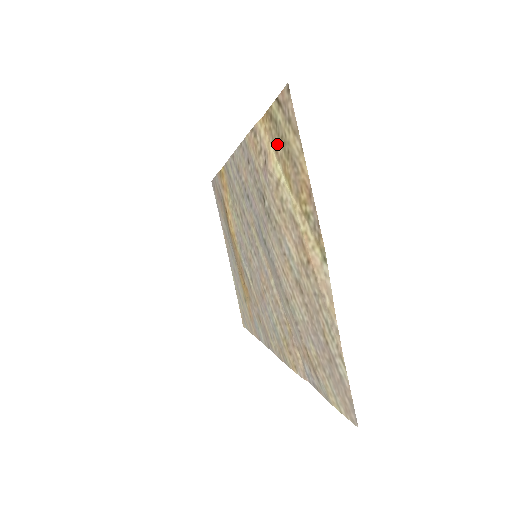
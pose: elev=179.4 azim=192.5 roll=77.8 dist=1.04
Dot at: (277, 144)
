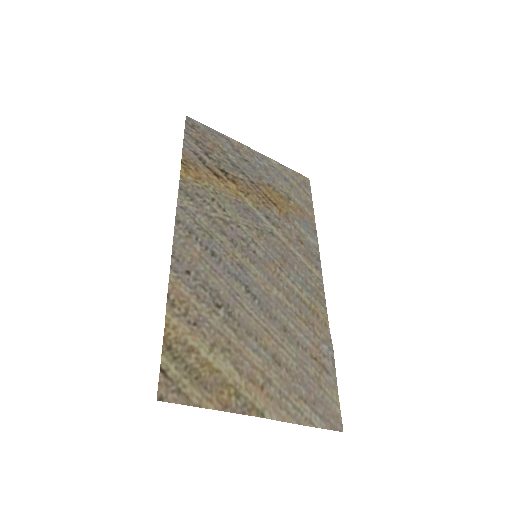
Dot at: (188, 354)
